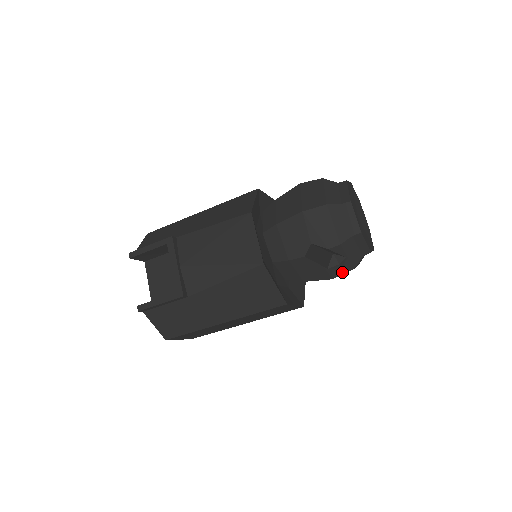
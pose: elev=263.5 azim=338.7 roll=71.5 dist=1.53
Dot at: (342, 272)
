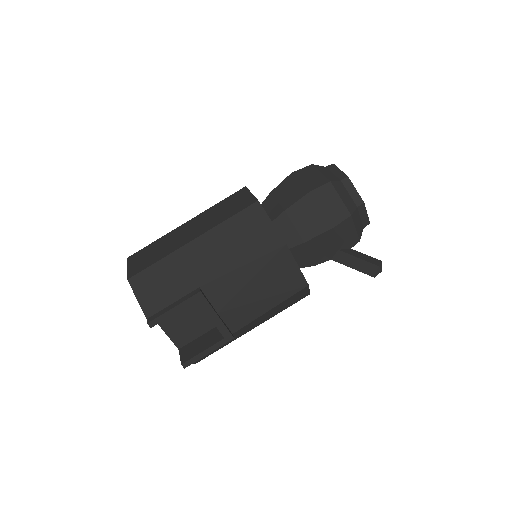
Dot at: occluded
